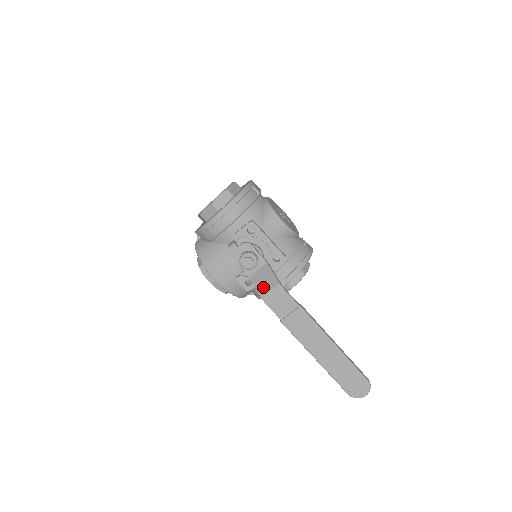
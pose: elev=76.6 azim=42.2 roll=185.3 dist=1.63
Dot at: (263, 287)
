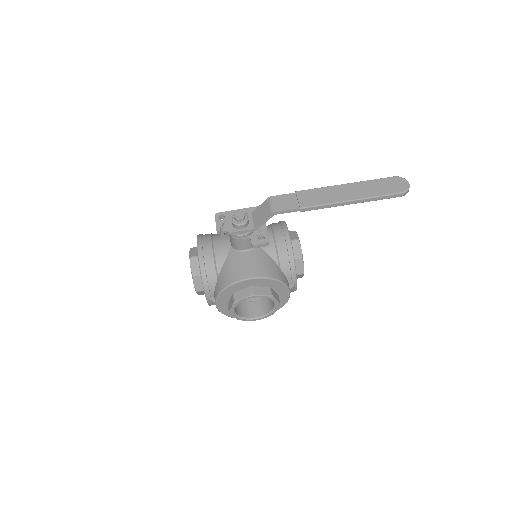
Dot at: (265, 213)
